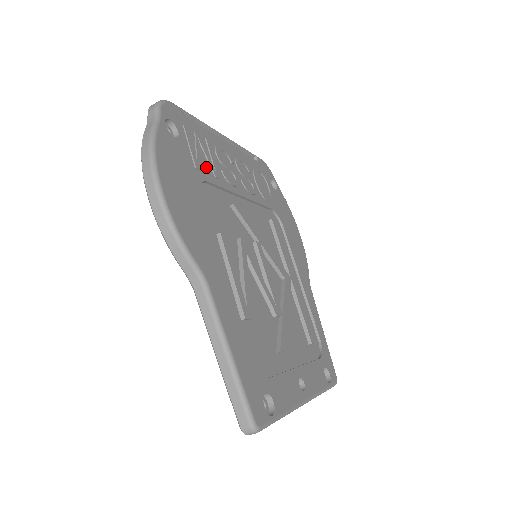
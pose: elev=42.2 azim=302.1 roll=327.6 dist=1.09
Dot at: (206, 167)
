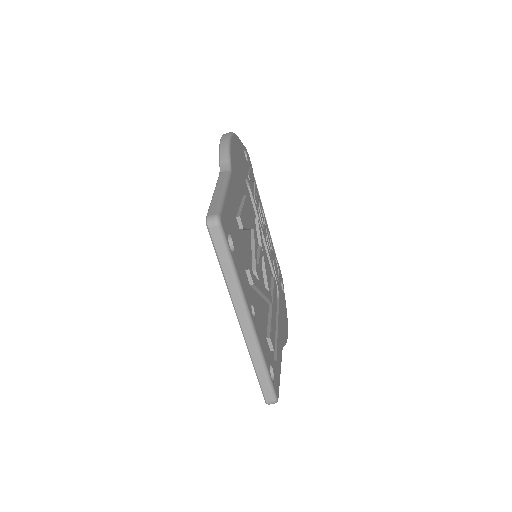
Dot at: (252, 189)
